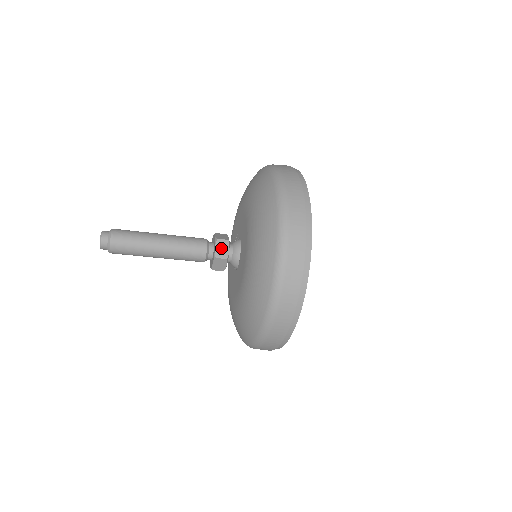
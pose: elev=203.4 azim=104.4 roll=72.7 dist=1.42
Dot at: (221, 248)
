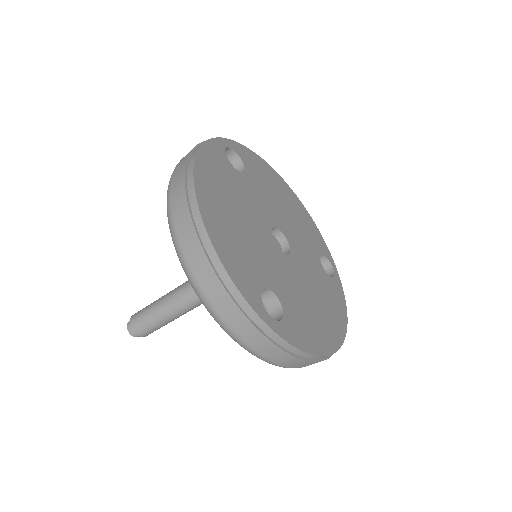
Dot at: occluded
